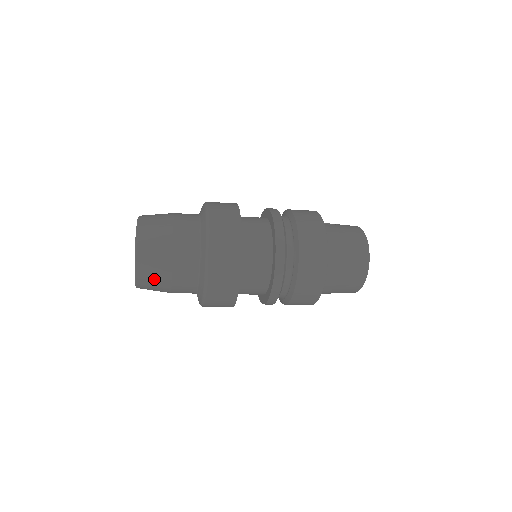
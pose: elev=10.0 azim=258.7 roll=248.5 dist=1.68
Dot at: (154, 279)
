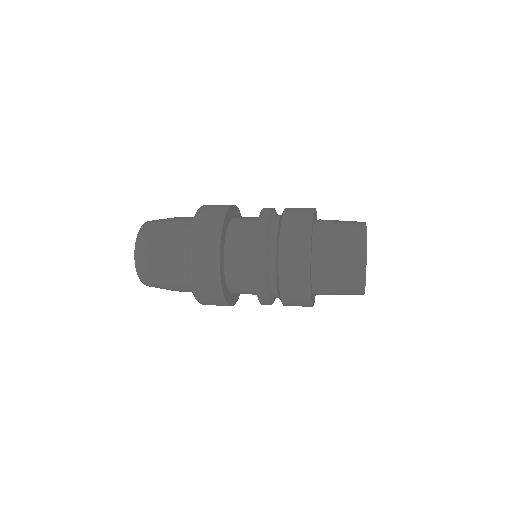
Dot at: (154, 282)
